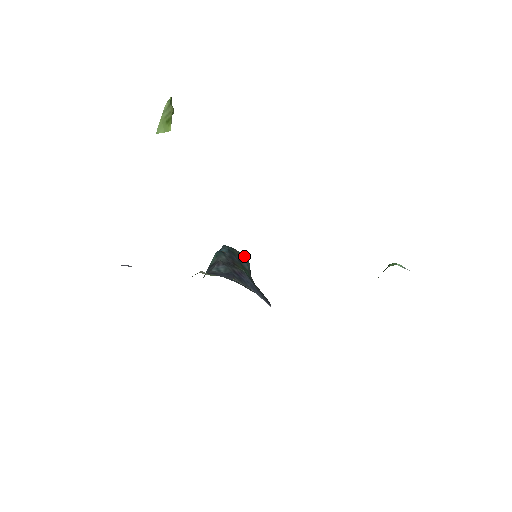
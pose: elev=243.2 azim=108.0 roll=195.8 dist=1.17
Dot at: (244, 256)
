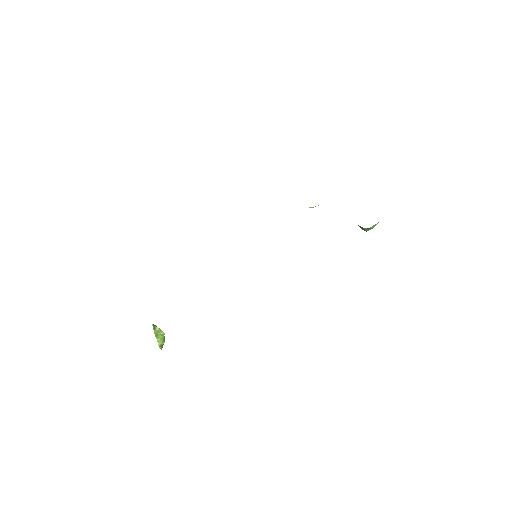
Dot at: occluded
